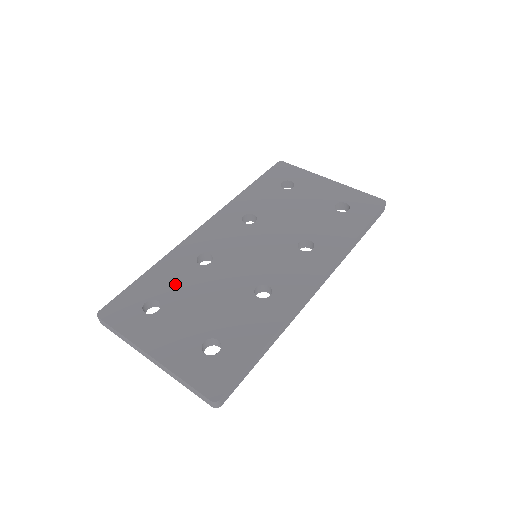
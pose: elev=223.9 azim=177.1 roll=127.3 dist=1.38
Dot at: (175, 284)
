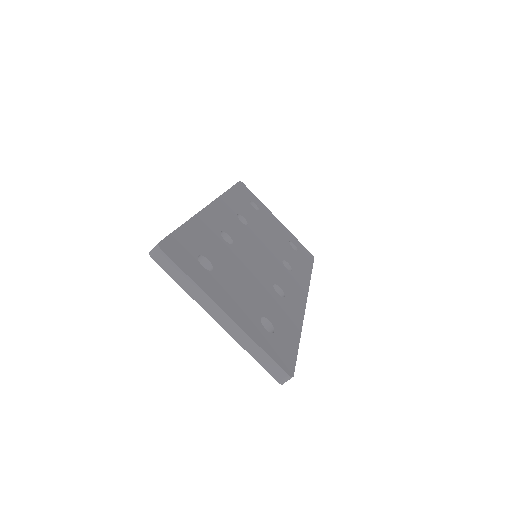
Dot at: (215, 250)
